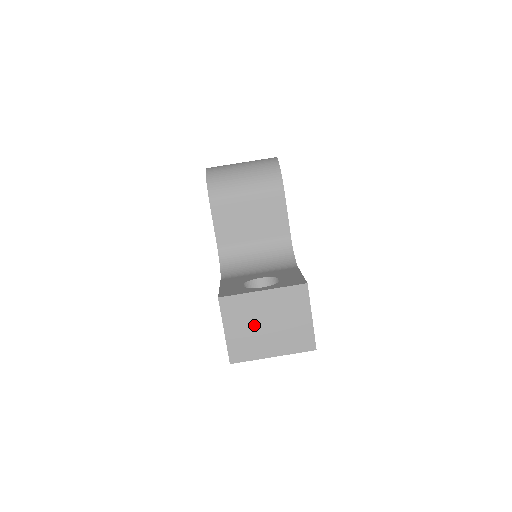
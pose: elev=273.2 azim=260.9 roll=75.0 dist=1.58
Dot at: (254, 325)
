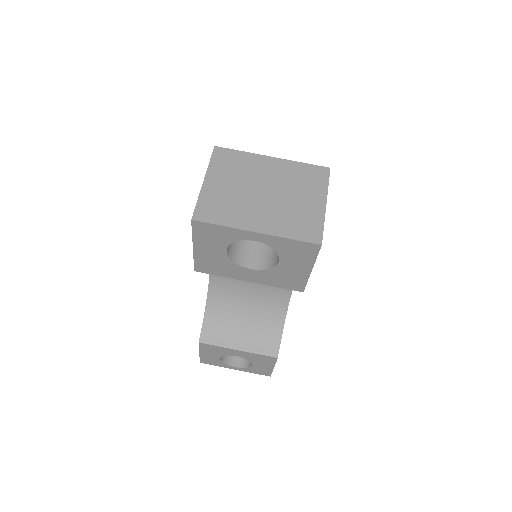
Dot at: (246, 187)
